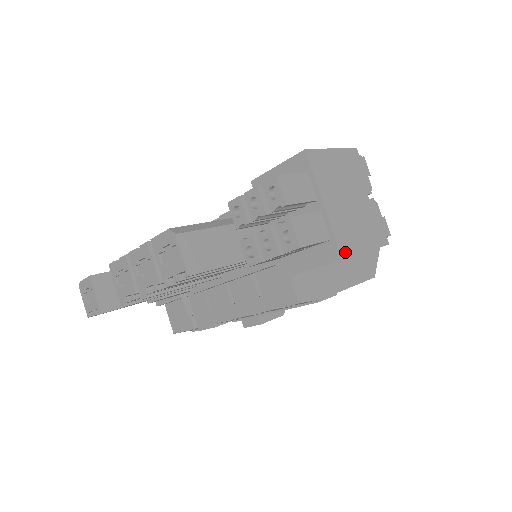
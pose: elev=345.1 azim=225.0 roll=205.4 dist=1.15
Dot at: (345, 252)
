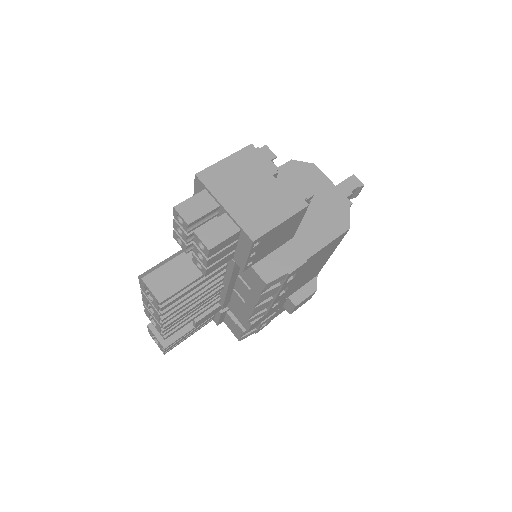
Dot at: (256, 234)
